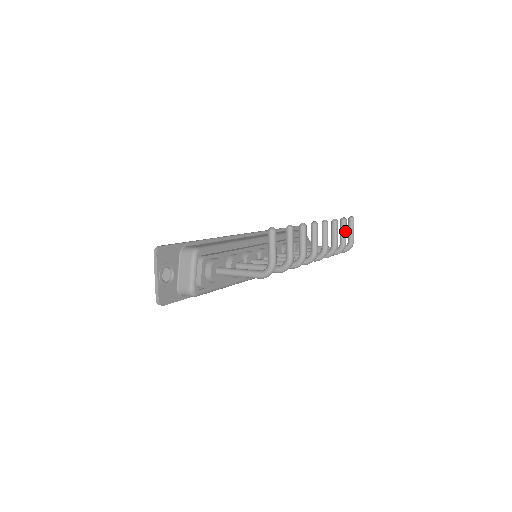
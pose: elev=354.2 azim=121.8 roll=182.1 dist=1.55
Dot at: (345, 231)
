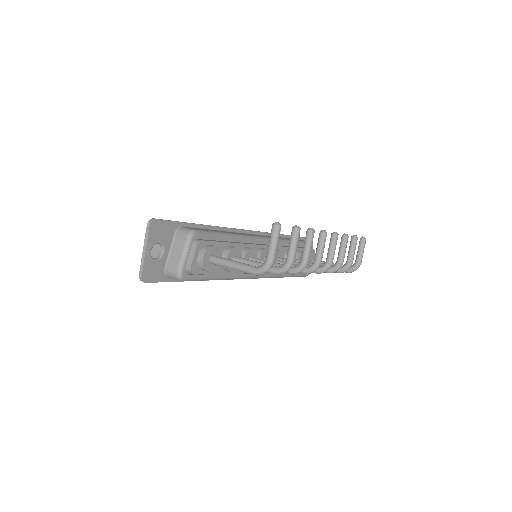
Dot at: (354, 249)
